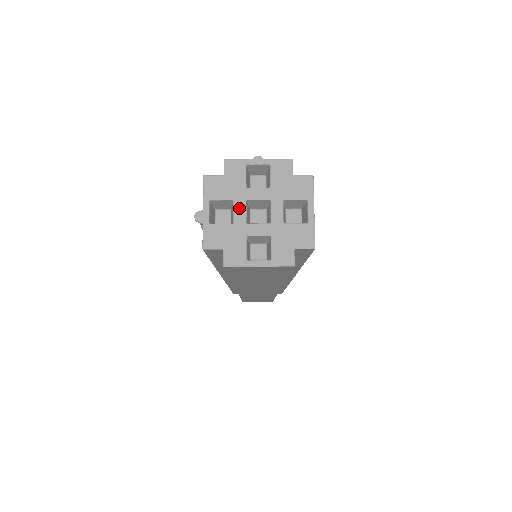
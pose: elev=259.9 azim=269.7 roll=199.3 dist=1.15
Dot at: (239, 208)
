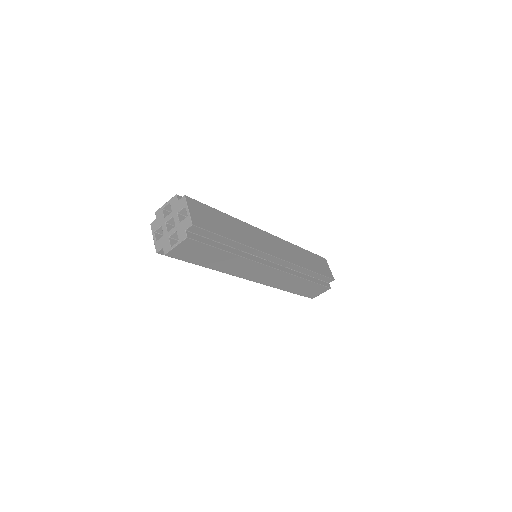
Dot at: (164, 228)
